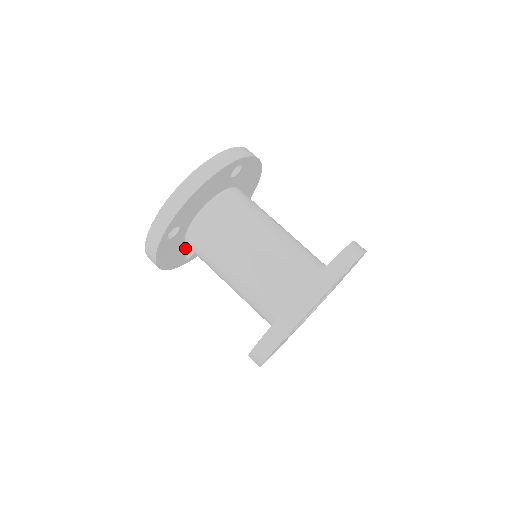
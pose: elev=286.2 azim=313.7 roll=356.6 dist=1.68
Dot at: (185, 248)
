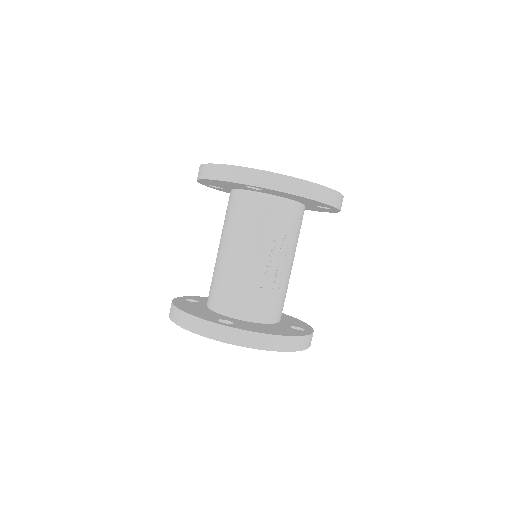
Dot at: occluded
